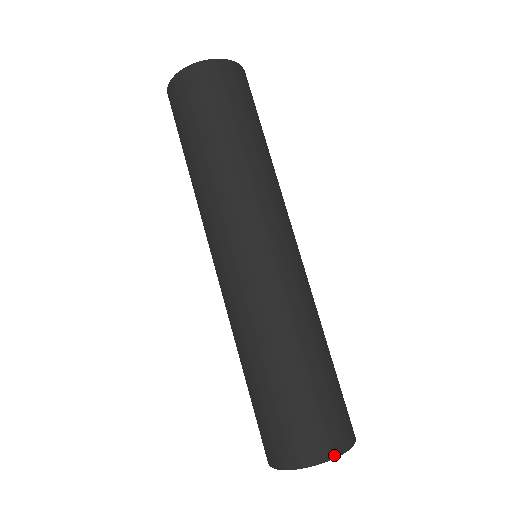
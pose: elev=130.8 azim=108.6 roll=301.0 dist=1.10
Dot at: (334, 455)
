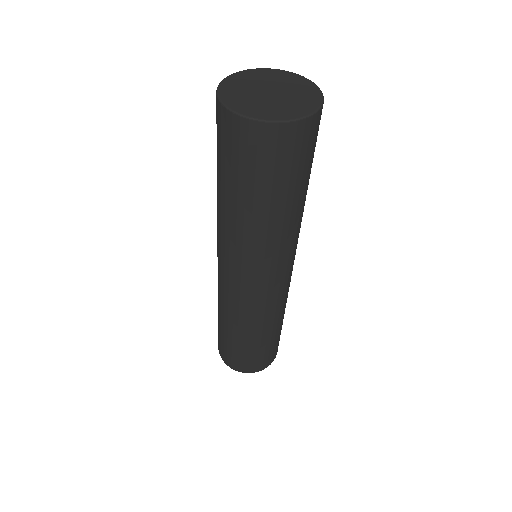
Dot at: (253, 372)
